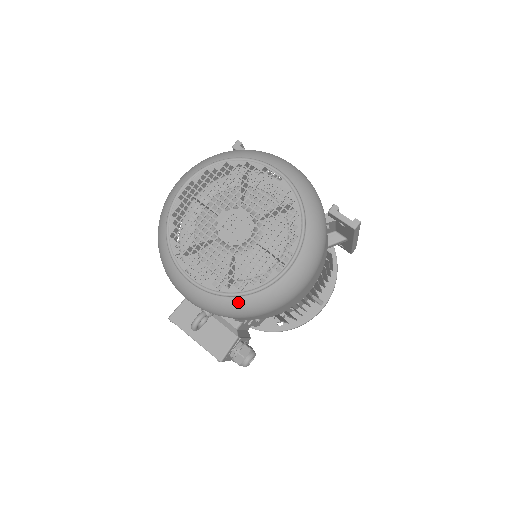
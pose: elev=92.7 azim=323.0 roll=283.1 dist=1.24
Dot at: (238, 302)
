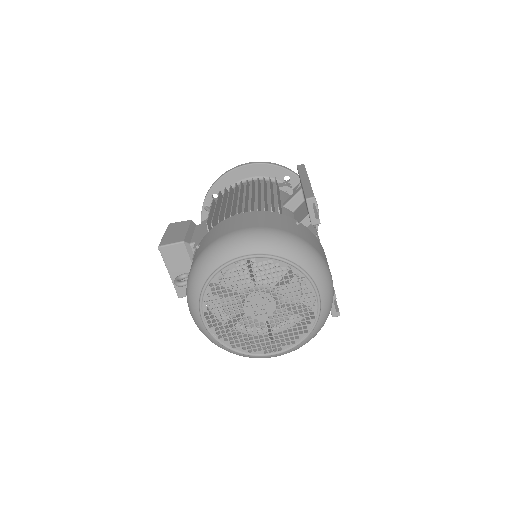
Dot at: (225, 349)
